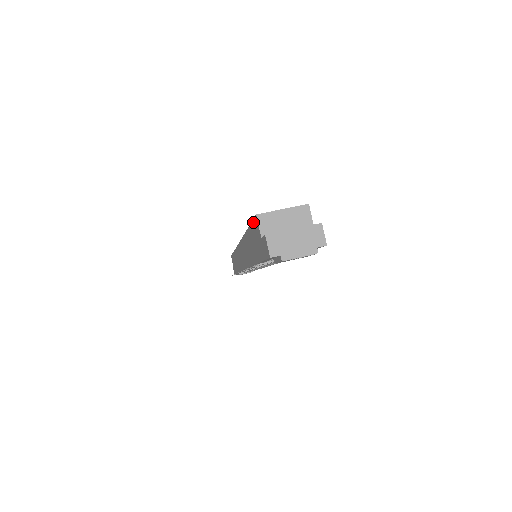
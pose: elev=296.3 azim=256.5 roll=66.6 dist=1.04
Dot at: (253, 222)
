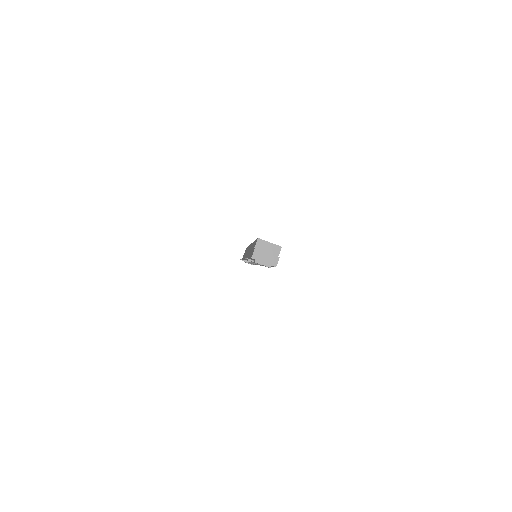
Dot at: (256, 240)
